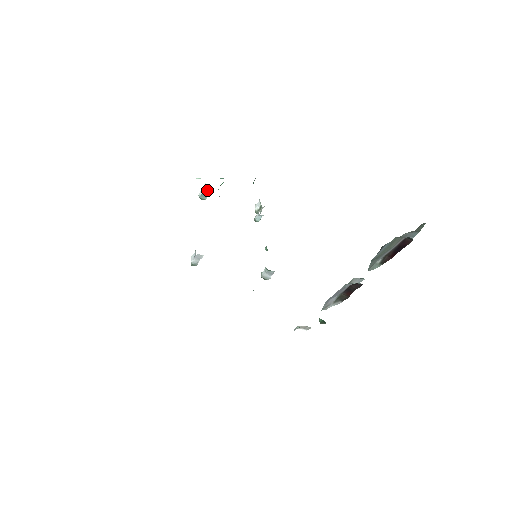
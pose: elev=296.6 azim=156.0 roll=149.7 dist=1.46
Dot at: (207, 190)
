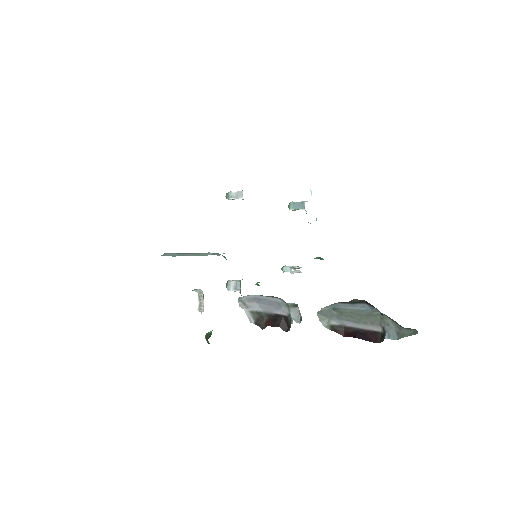
Dot at: (301, 205)
